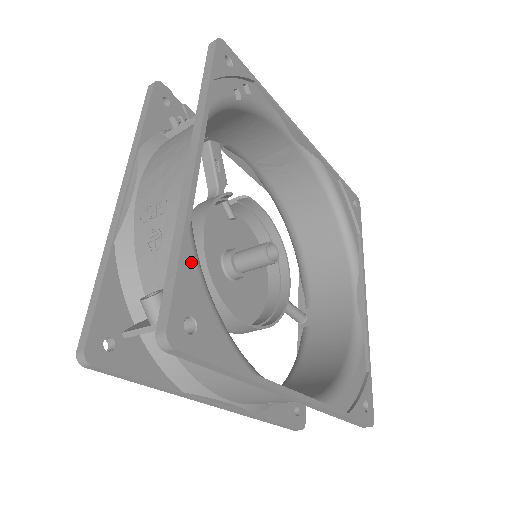
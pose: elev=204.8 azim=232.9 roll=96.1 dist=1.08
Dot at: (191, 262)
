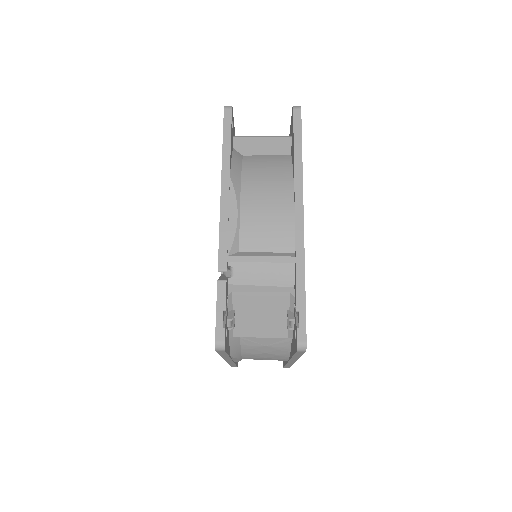
Dot at: occluded
